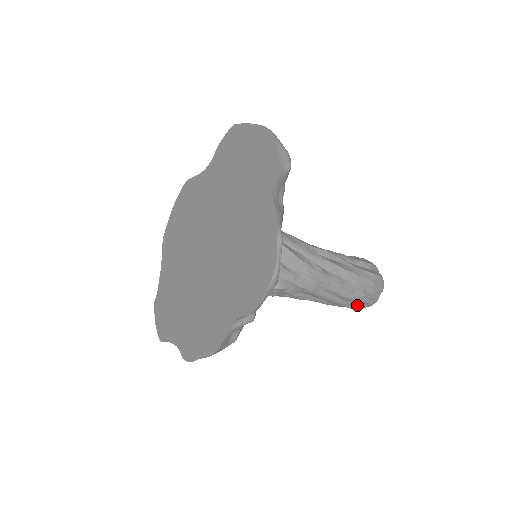
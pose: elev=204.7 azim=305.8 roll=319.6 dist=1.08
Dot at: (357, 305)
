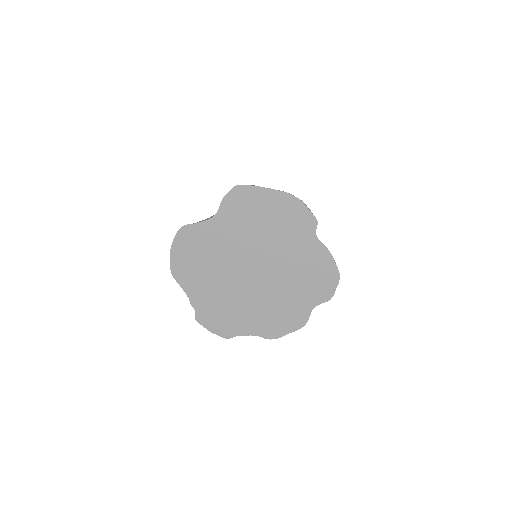
Dot at: occluded
